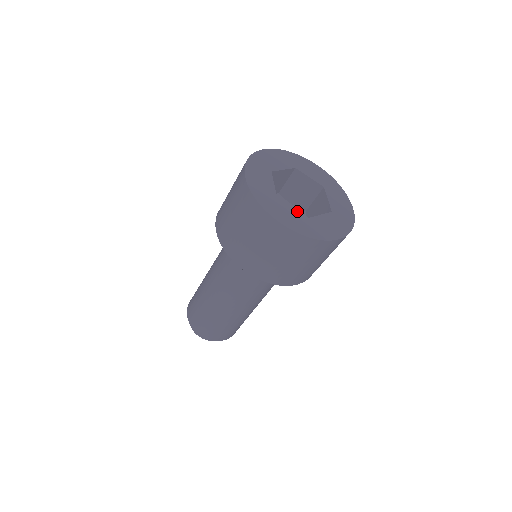
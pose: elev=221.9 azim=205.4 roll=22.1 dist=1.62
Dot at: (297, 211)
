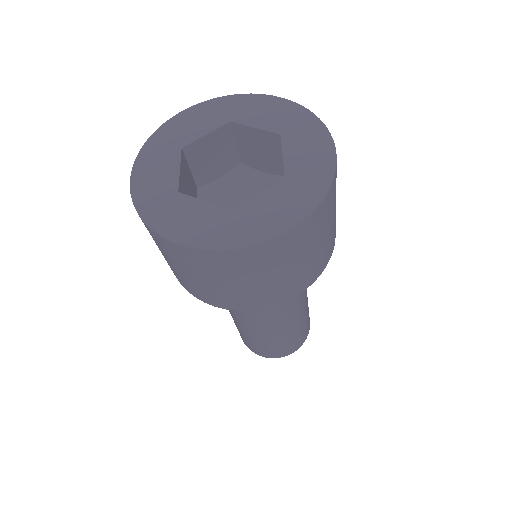
Dot at: (267, 191)
